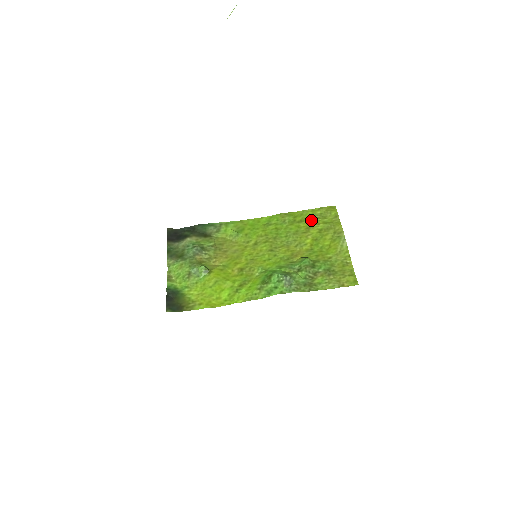
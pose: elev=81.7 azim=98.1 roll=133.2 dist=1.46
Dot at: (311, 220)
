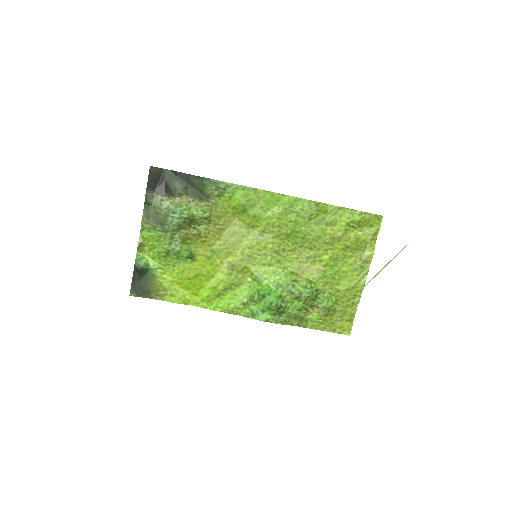
Dot at: (343, 228)
